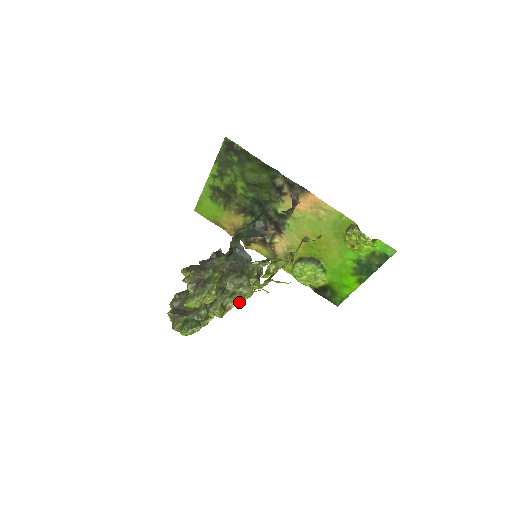
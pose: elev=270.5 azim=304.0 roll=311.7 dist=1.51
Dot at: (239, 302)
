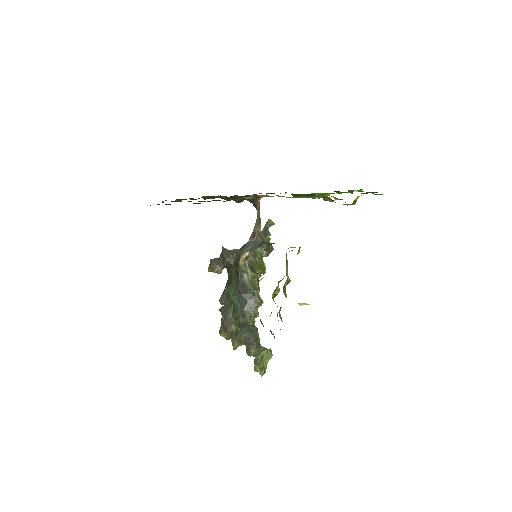
Dot at: (270, 358)
